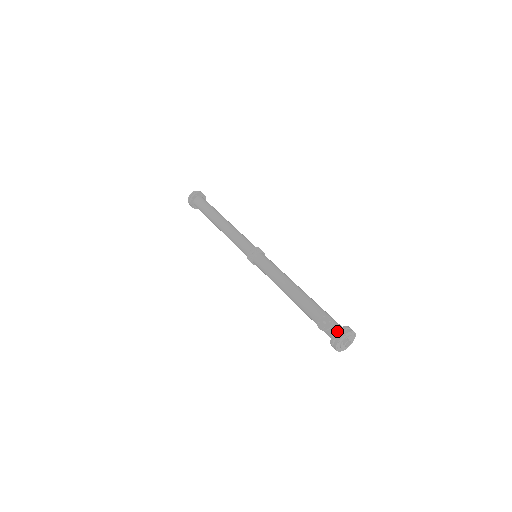
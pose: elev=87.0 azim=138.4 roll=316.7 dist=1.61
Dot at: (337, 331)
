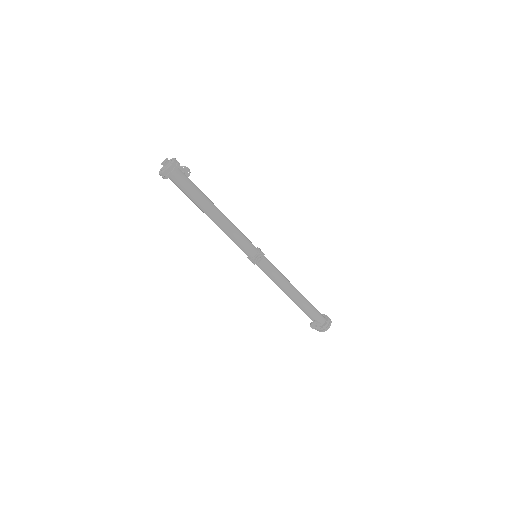
Dot at: (322, 328)
